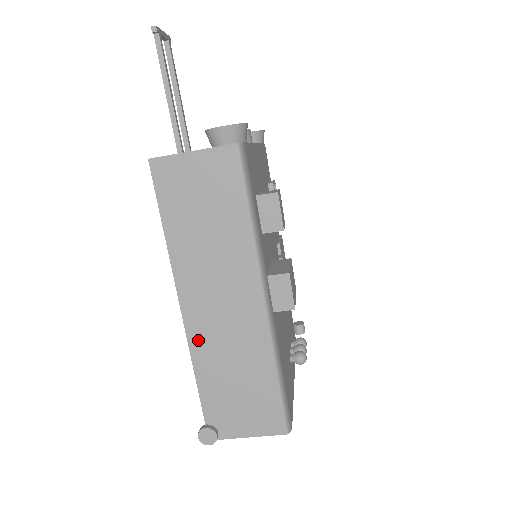
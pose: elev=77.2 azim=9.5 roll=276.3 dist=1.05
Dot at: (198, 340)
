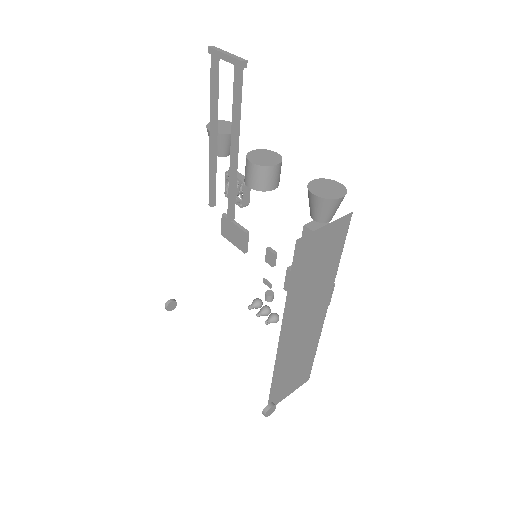
Dot at: (282, 355)
